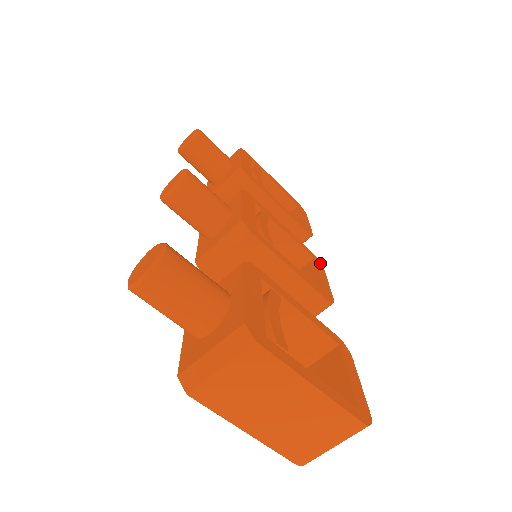
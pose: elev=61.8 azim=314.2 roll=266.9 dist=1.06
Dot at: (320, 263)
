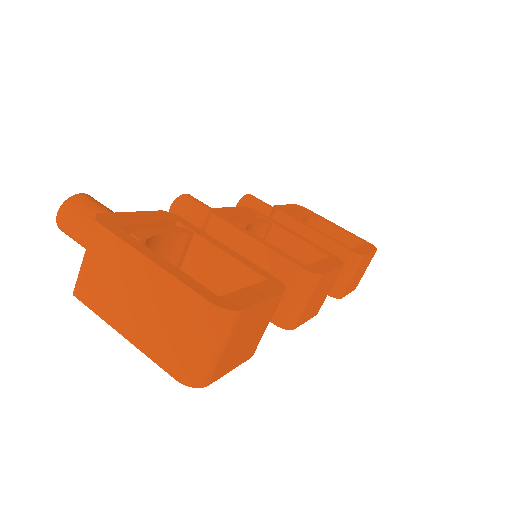
Dot at: (340, 262)
